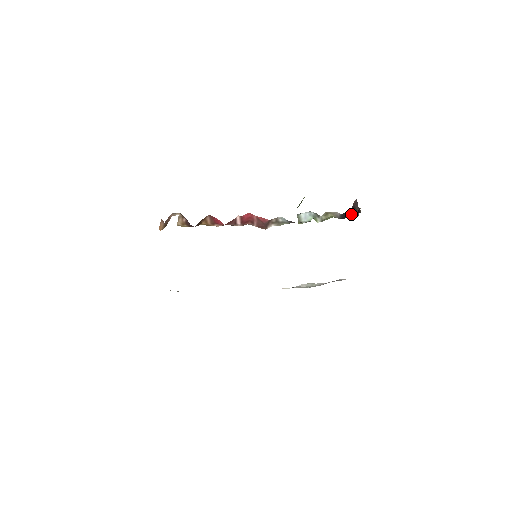
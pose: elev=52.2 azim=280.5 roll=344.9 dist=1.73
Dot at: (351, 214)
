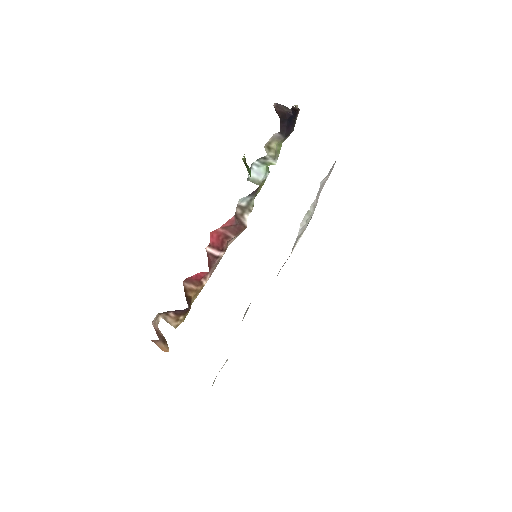
Dot at: (292, 121)
